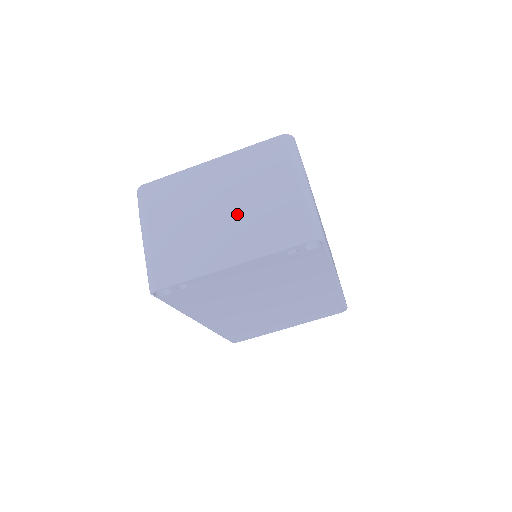
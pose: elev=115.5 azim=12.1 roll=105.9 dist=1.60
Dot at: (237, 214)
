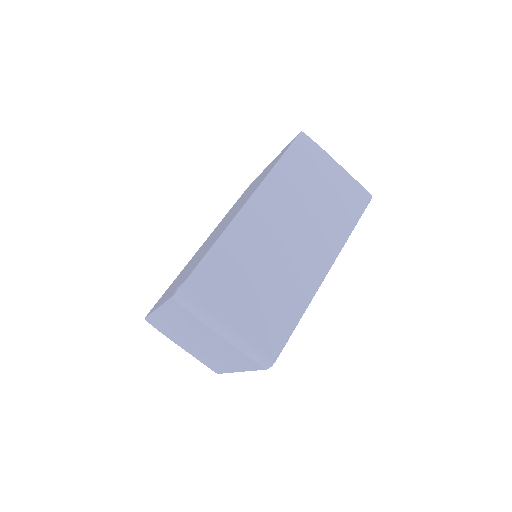
Dot at: (210, 348)
